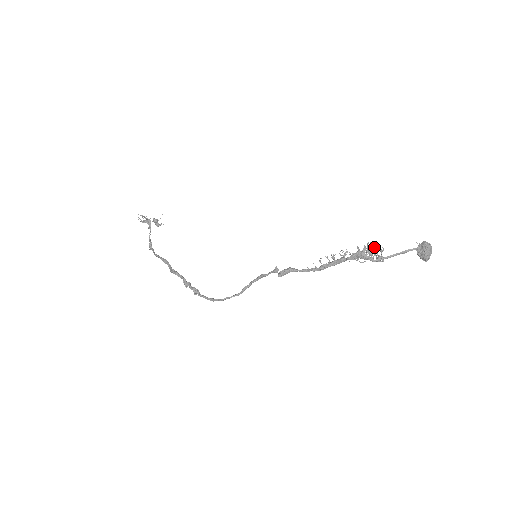
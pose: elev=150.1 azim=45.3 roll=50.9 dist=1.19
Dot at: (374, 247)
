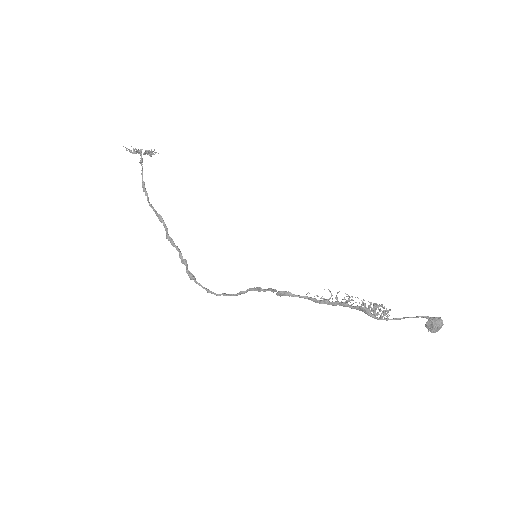
Dot at: (381, 306)
